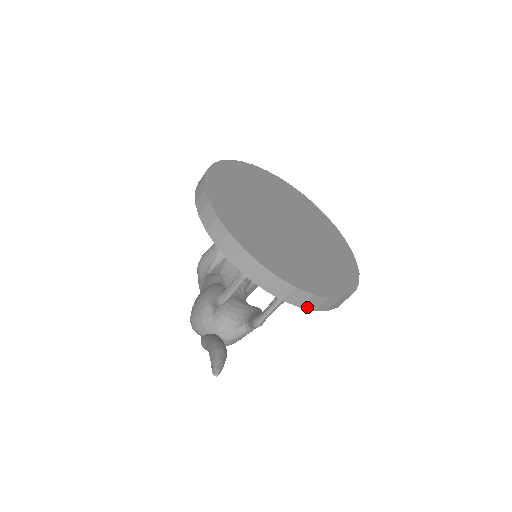
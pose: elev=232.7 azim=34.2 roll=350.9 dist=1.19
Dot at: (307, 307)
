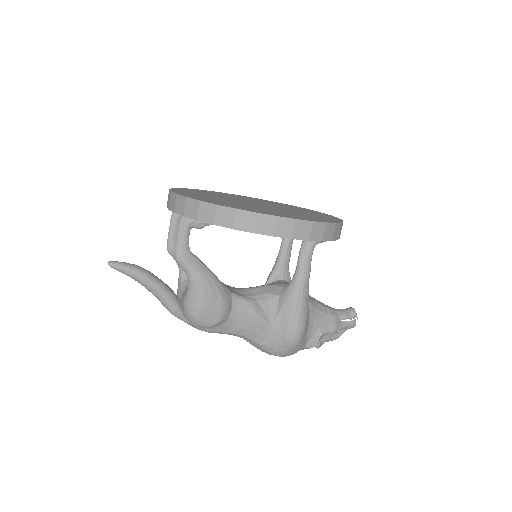
Dot at: (189, 215)
